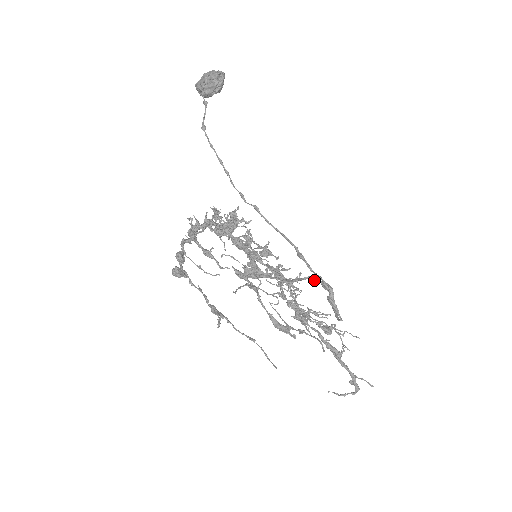
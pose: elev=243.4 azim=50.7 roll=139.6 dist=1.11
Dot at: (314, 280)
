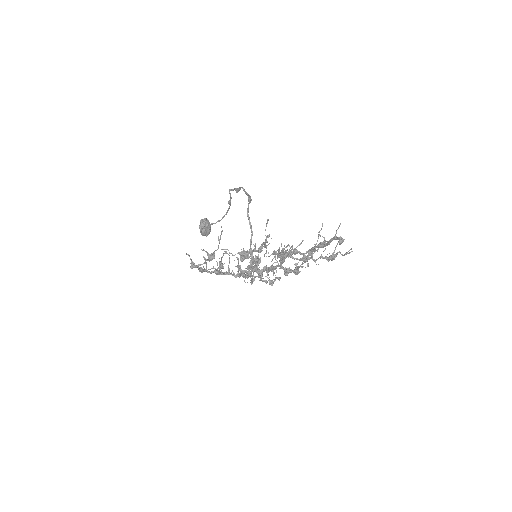
Dot at: (248, 207)
